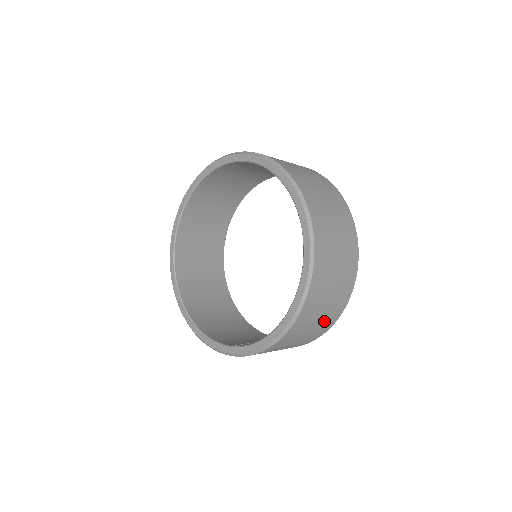
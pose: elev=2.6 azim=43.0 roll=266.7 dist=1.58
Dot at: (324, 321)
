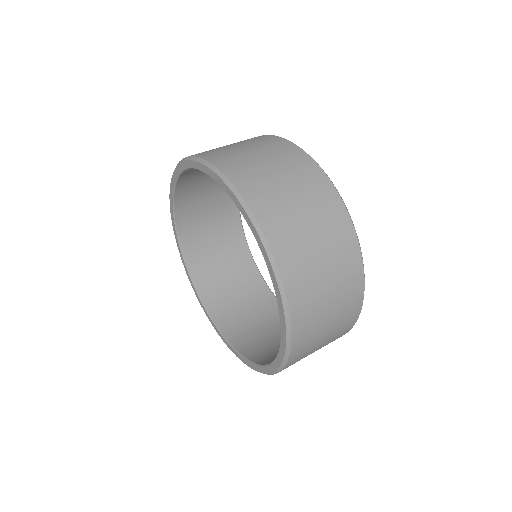
Dot at: occluded
